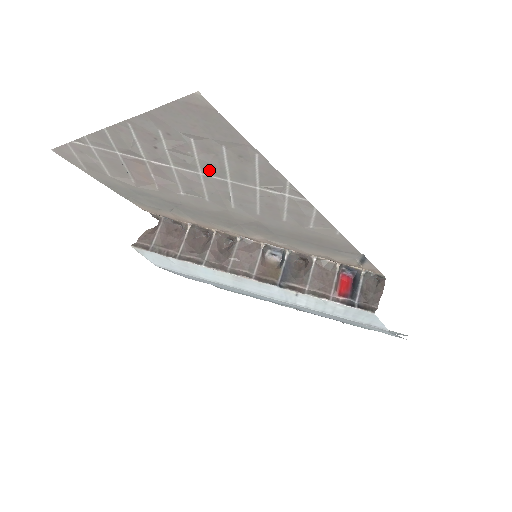
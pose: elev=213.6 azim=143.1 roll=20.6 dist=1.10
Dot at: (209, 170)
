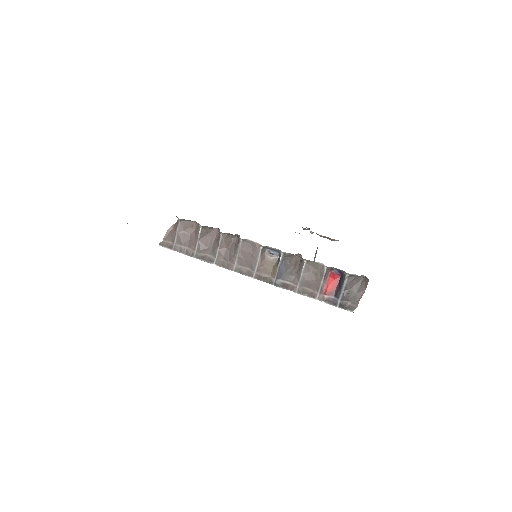
Dot at: occluded
